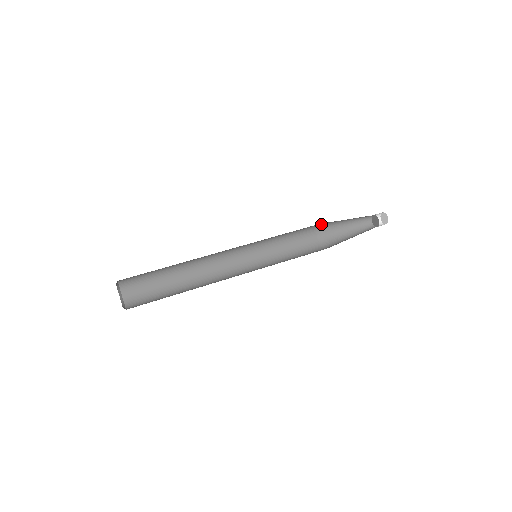
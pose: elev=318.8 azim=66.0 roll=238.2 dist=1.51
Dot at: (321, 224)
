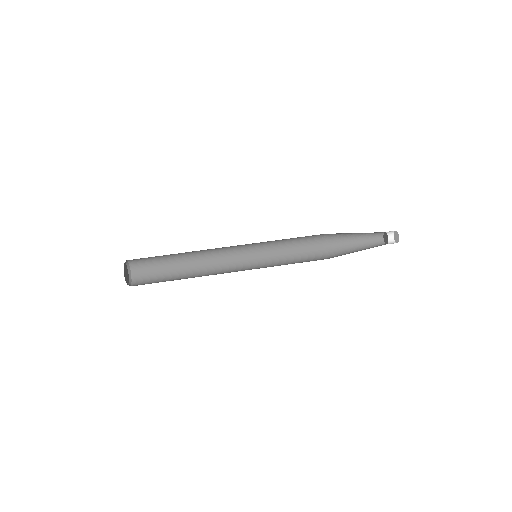
Dot at: occluded
